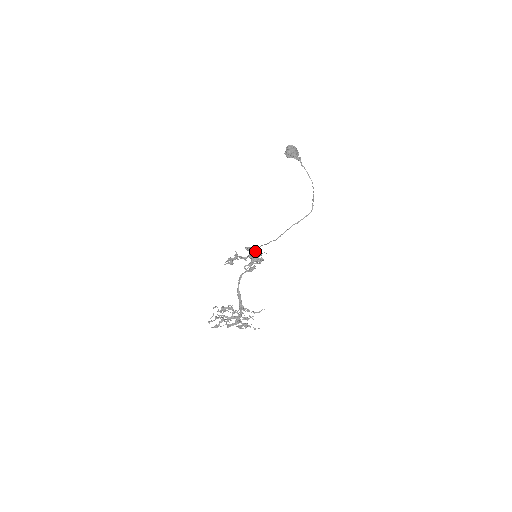
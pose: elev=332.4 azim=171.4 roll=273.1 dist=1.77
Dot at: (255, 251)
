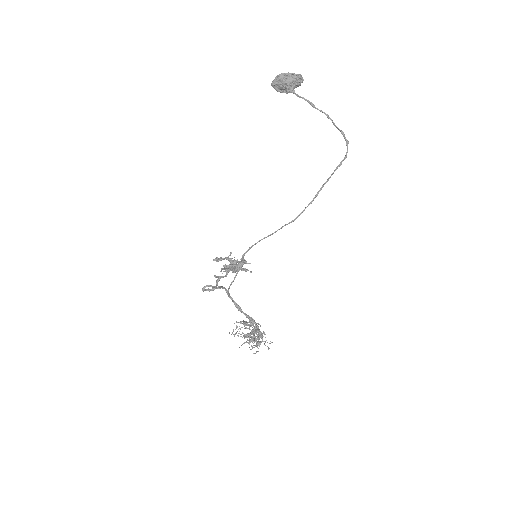
Dot at: (230, 258)
